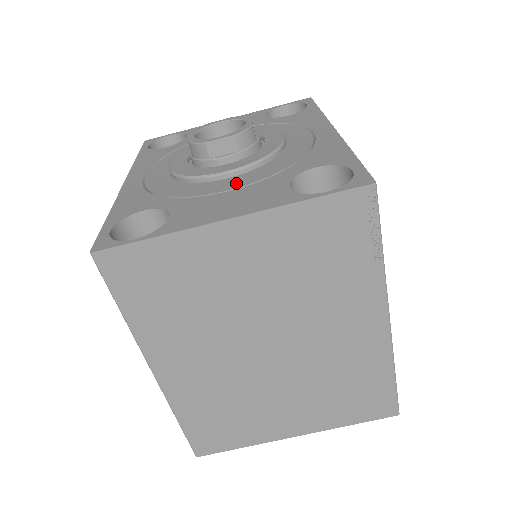
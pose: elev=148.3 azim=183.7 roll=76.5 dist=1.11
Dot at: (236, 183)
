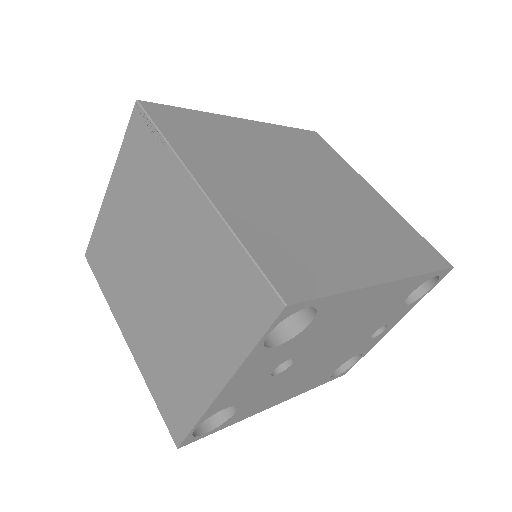
Dot at: occluded
